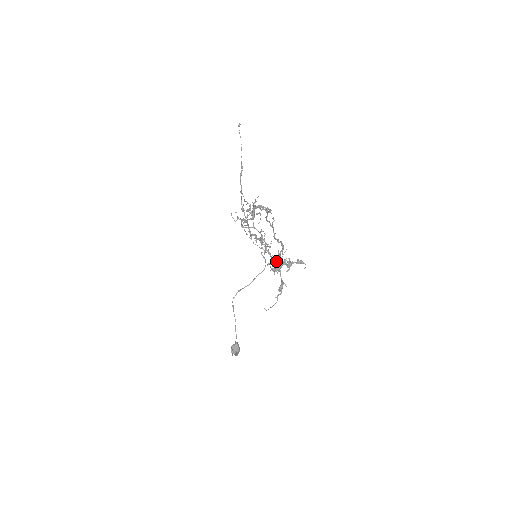
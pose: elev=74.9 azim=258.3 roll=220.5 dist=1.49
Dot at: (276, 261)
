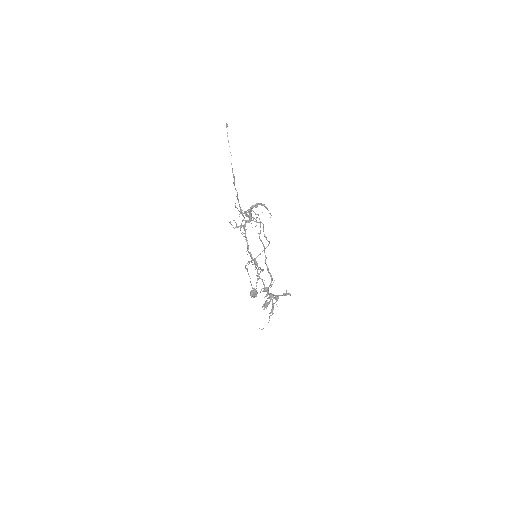
Dot at: occluded
